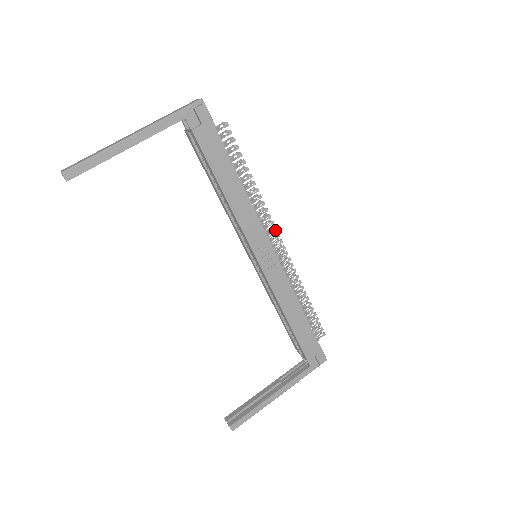
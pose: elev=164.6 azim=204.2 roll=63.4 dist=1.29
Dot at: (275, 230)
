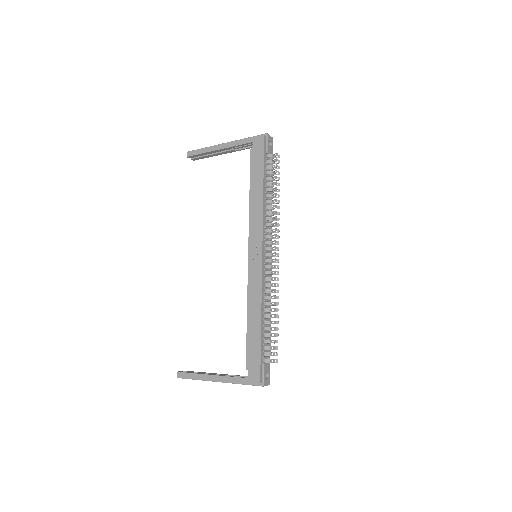
Dot at: (275, 243)
